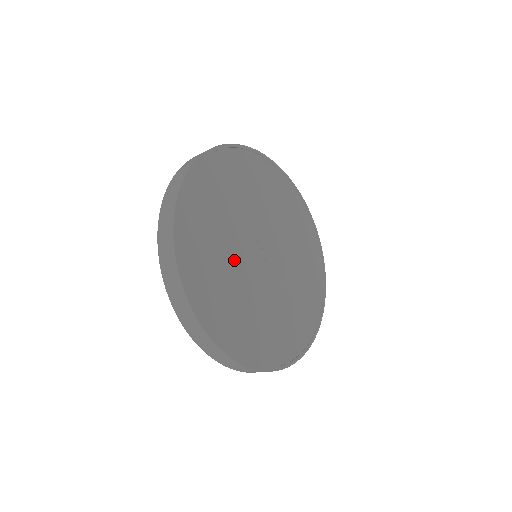
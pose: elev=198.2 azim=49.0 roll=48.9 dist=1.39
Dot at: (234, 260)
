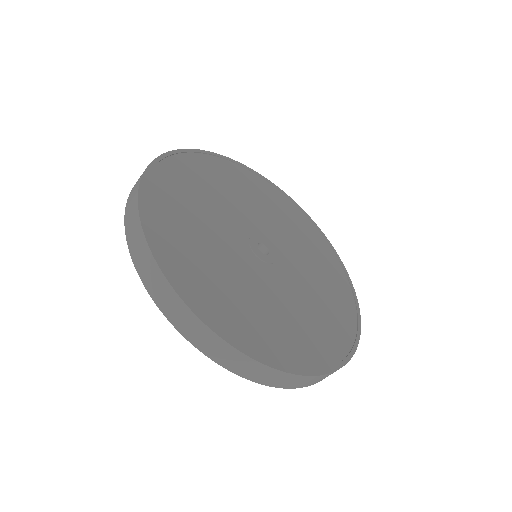
Dot at: (226, 251)
